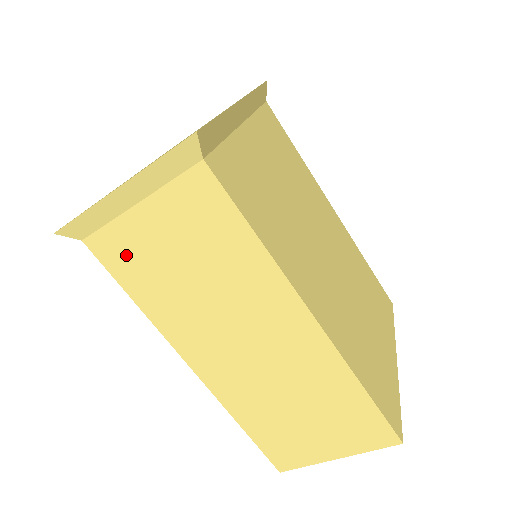
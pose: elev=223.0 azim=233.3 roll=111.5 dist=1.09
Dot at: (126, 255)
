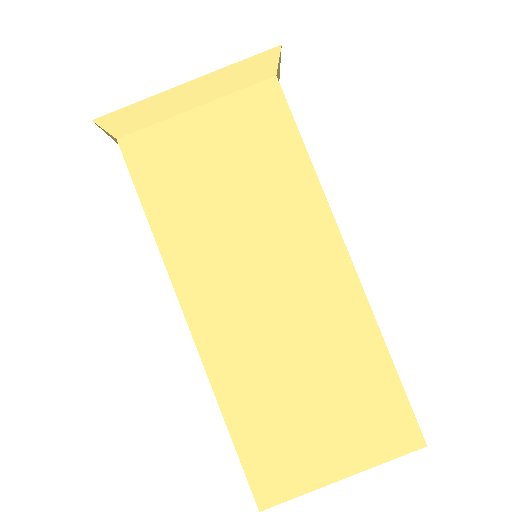
Dot at: (161, 161)
